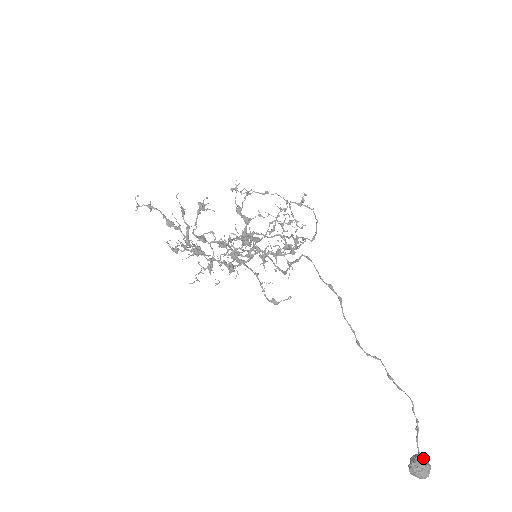
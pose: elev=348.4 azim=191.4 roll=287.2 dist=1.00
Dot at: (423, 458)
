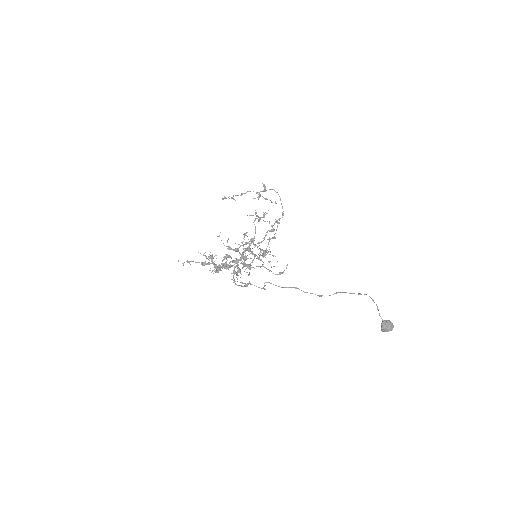
Dot at: (385, 323)
